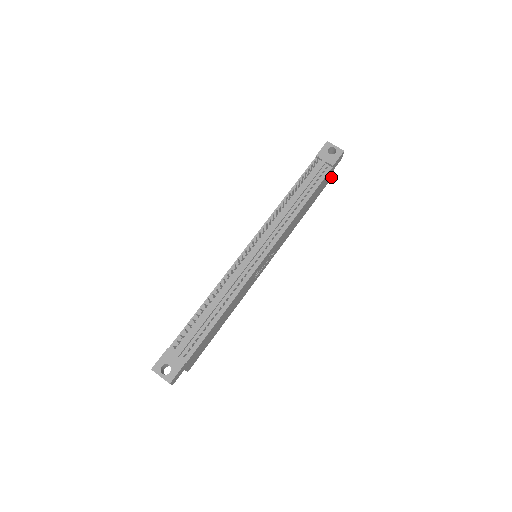
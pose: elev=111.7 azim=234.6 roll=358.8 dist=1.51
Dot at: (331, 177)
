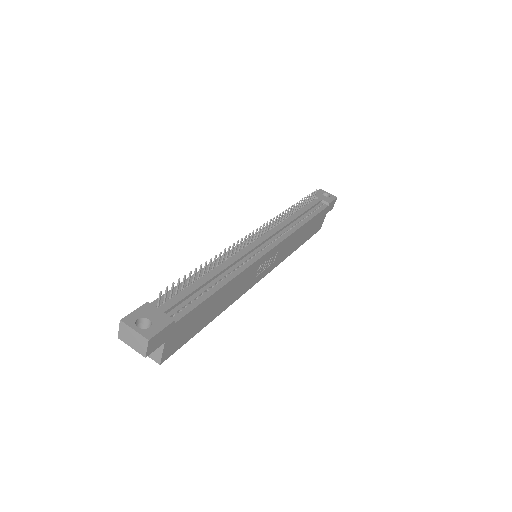
Dot at: (321, 226)
